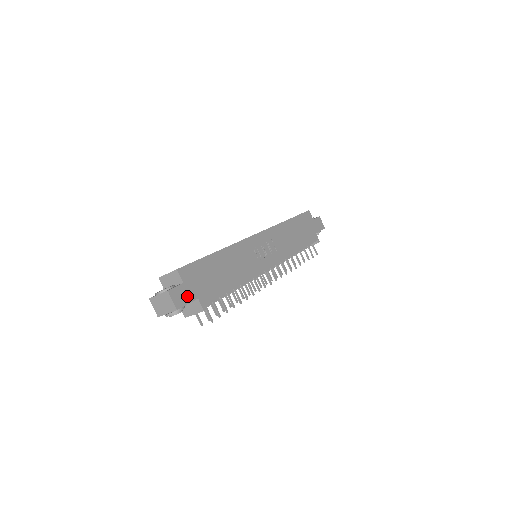
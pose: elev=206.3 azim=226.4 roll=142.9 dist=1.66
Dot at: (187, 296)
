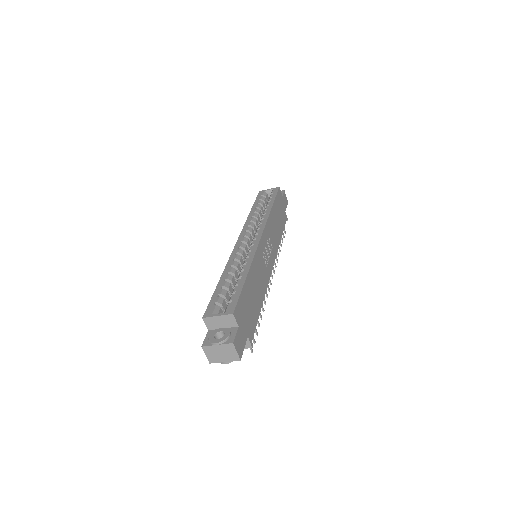
Dot at: (242, 339)
